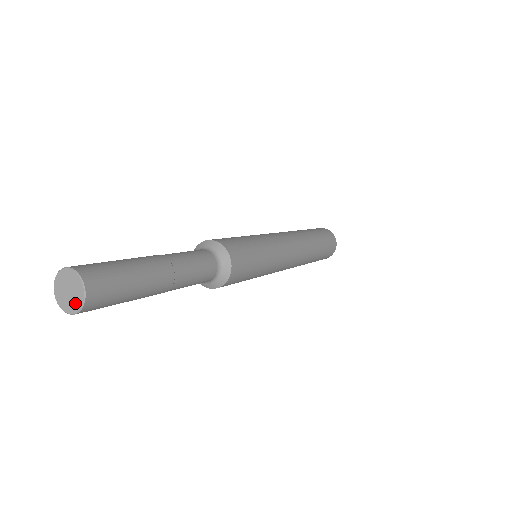
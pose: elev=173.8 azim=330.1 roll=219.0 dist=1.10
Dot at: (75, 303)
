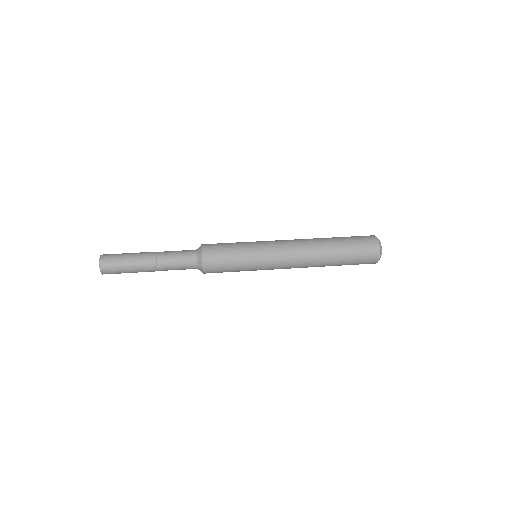
Dot at: occluded
